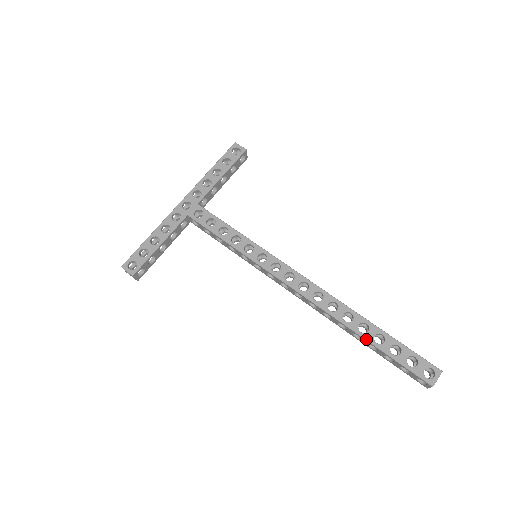
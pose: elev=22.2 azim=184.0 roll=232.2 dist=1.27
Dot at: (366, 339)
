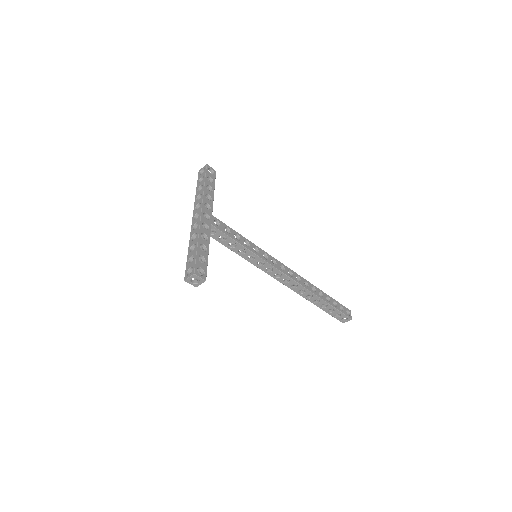
Dot at: (325, 301)
